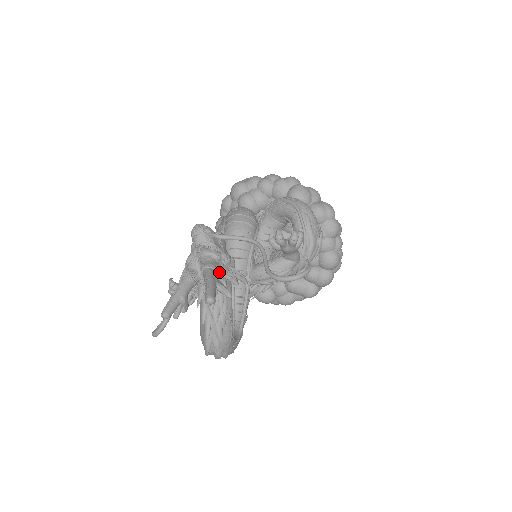
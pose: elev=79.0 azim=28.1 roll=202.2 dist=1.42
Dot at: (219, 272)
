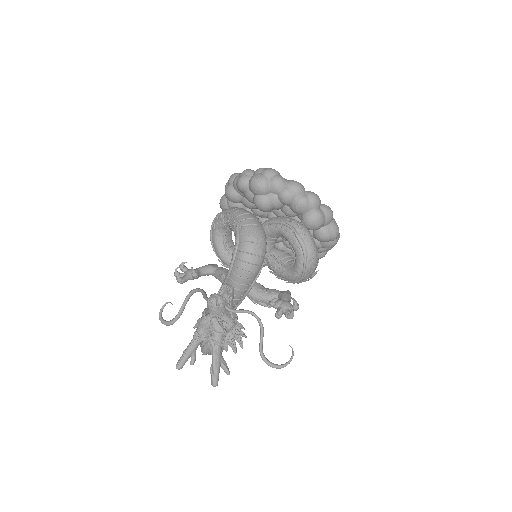
Dot at: (224, 341)
